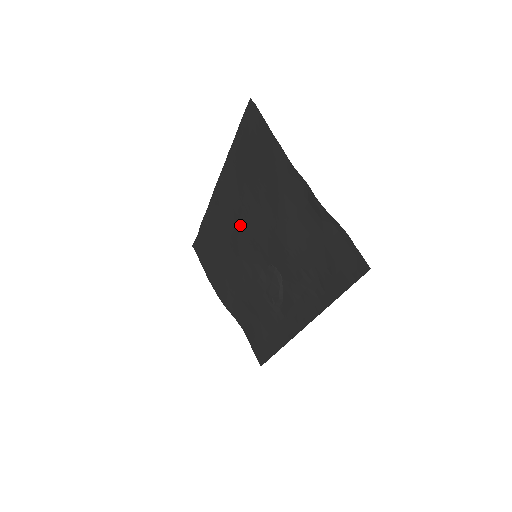
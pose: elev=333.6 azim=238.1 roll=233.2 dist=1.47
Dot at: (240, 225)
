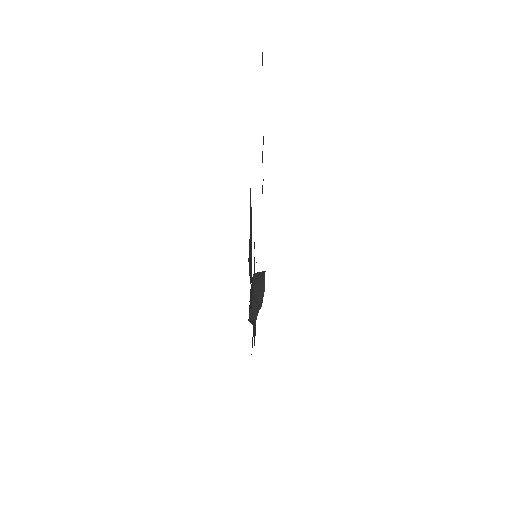
Dot at: occluded
